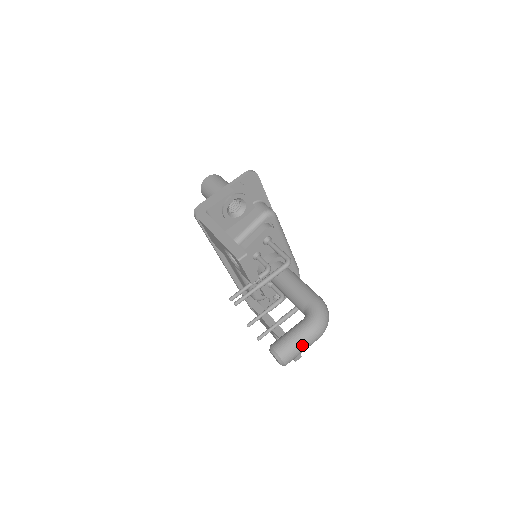
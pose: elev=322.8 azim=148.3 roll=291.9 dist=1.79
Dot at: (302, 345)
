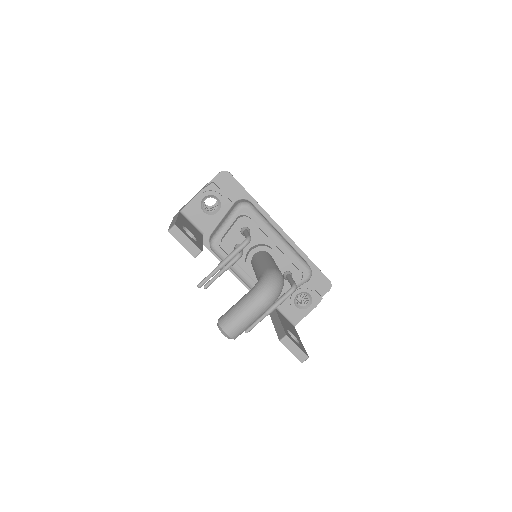
Dot at: (243, 313)
